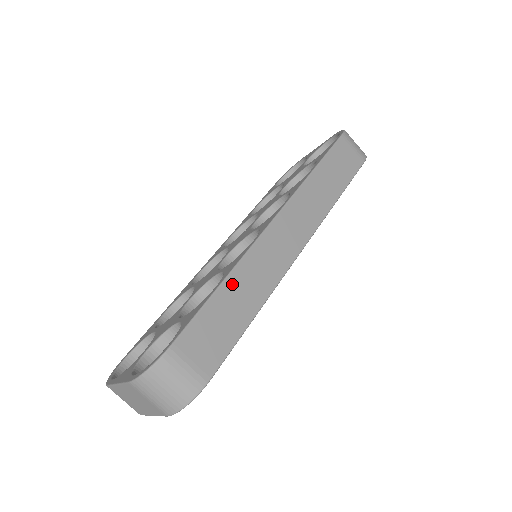
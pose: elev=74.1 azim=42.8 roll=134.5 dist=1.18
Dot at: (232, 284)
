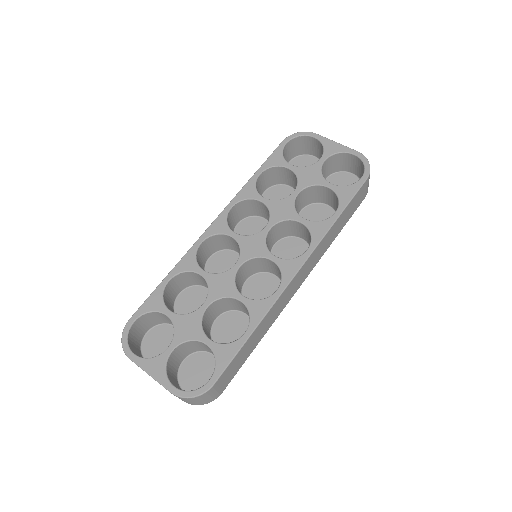
Dot at: (256, 332)
